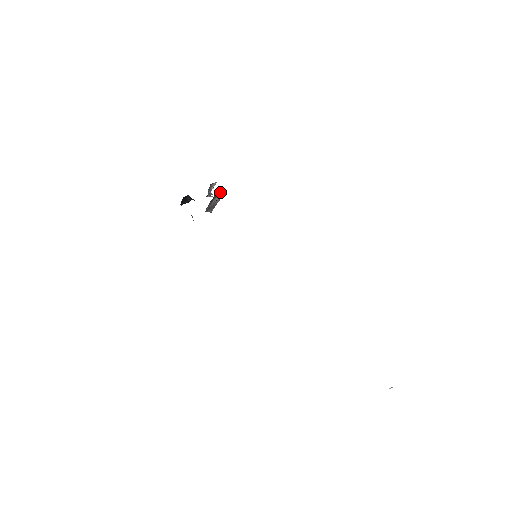
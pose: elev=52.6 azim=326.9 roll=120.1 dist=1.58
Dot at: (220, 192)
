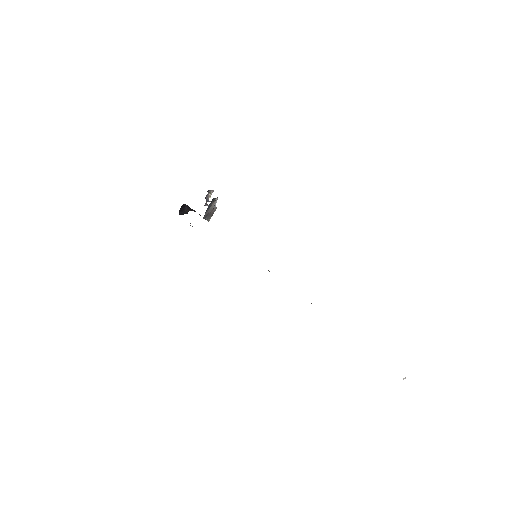
Dot at: occluded
